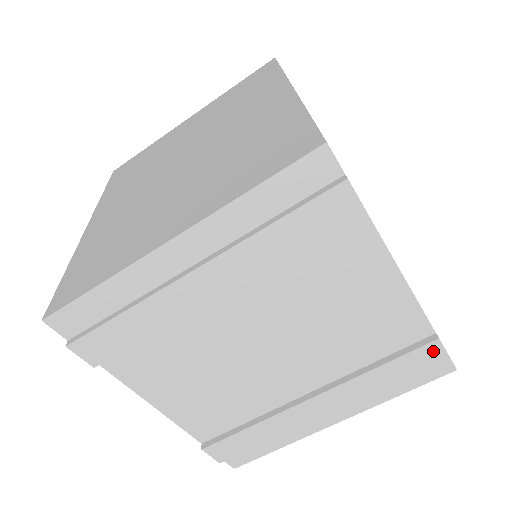
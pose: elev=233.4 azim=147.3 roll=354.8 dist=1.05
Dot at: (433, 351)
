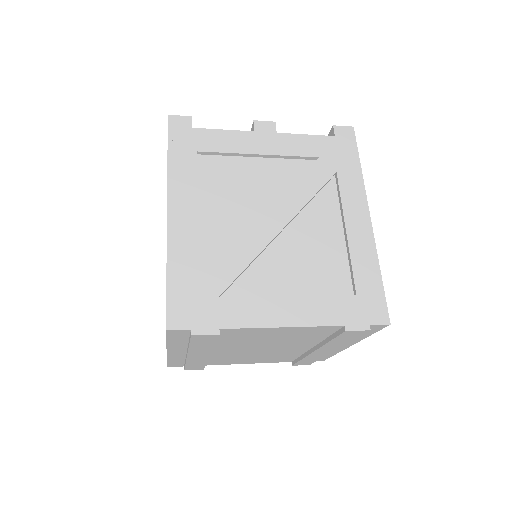
Dot at: (352, 332)
